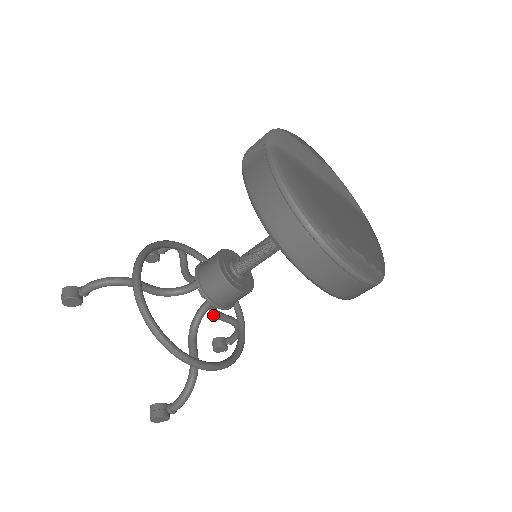
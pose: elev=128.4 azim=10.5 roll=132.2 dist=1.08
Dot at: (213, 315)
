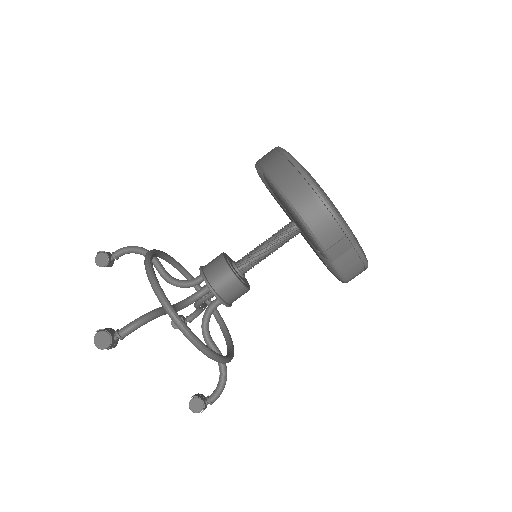
Dot at: (203, 332)
